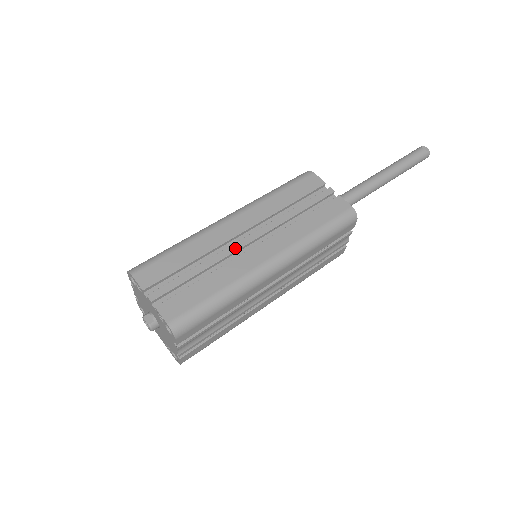
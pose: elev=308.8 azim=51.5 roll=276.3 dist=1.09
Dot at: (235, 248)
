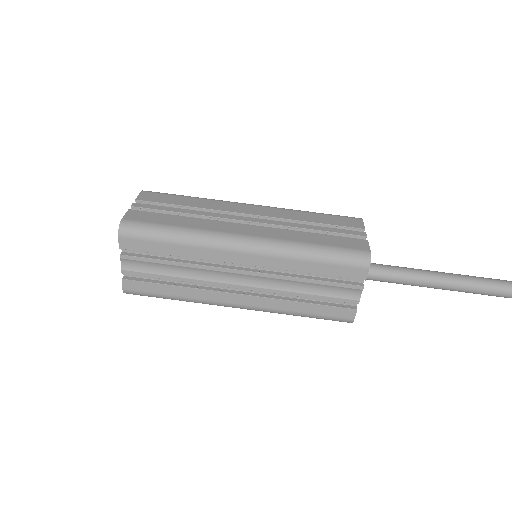
Dot at: (229, 217)
